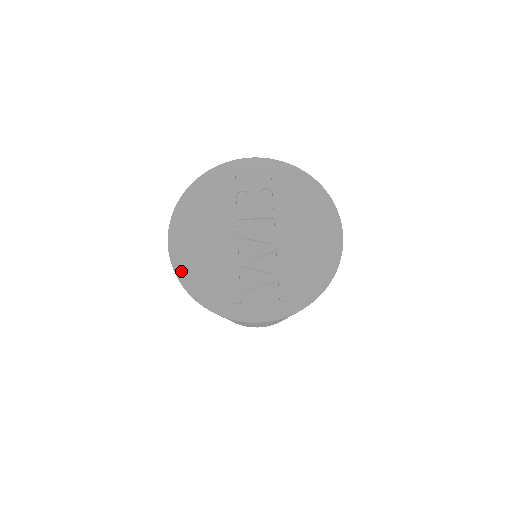
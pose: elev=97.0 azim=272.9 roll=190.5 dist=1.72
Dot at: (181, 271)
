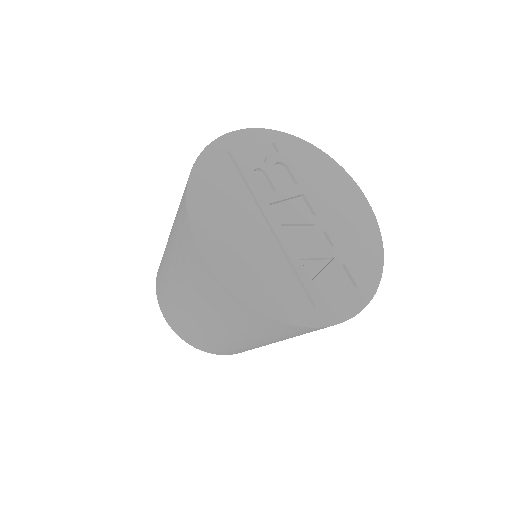
Dot at: (238, 287)
